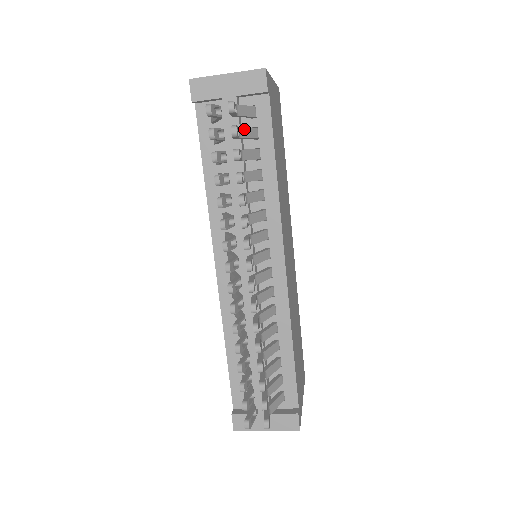
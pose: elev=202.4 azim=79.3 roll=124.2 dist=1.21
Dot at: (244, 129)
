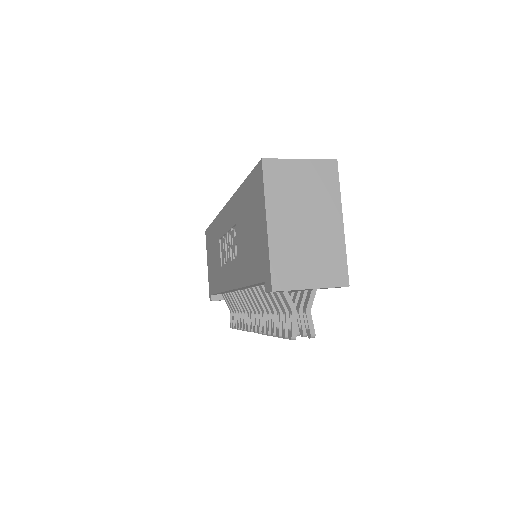
Dot at: occluded
